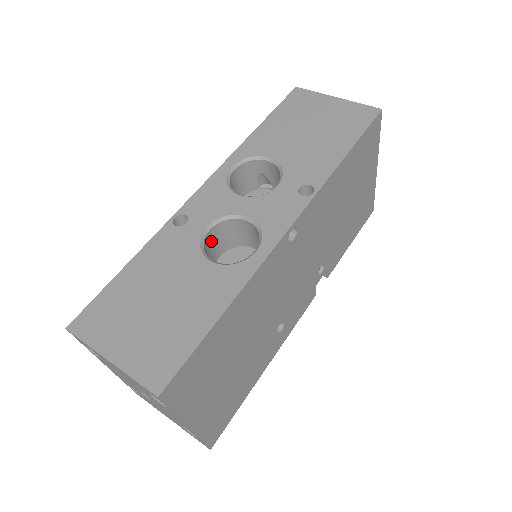
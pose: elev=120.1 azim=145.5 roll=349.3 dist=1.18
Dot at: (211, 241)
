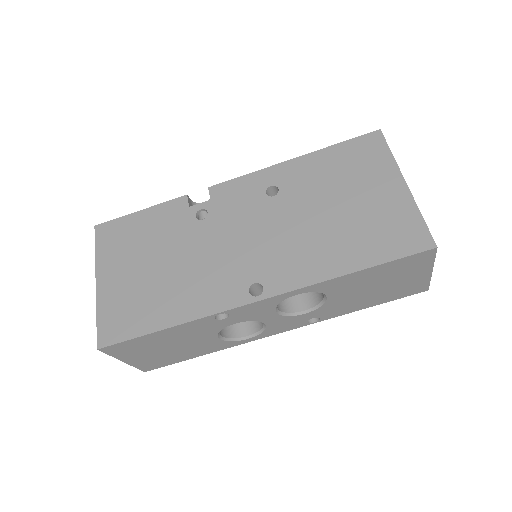
Dot at: occluded
